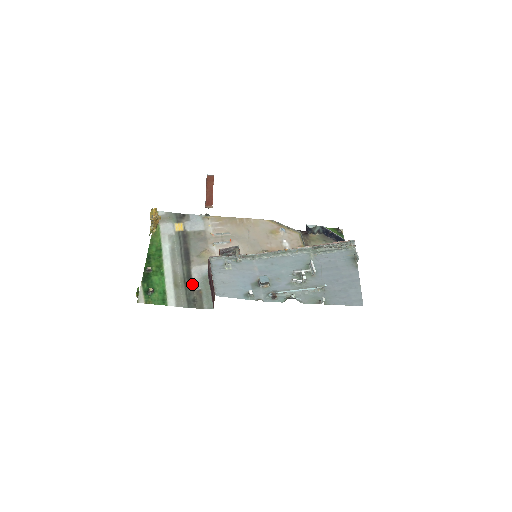
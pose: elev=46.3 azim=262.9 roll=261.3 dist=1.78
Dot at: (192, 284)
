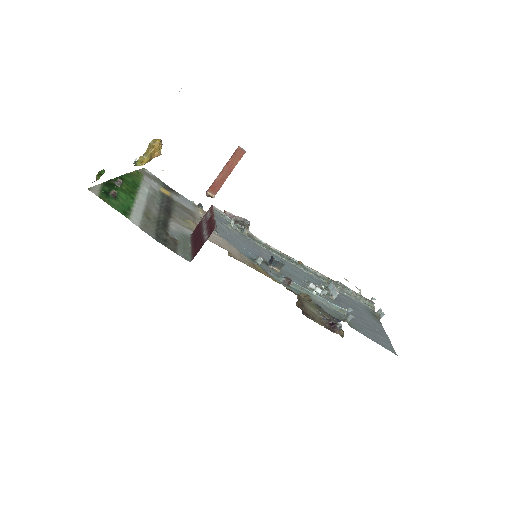
Dot at: (167, 229)
